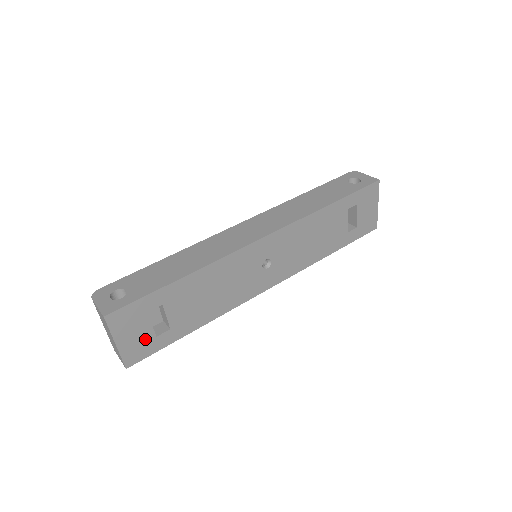
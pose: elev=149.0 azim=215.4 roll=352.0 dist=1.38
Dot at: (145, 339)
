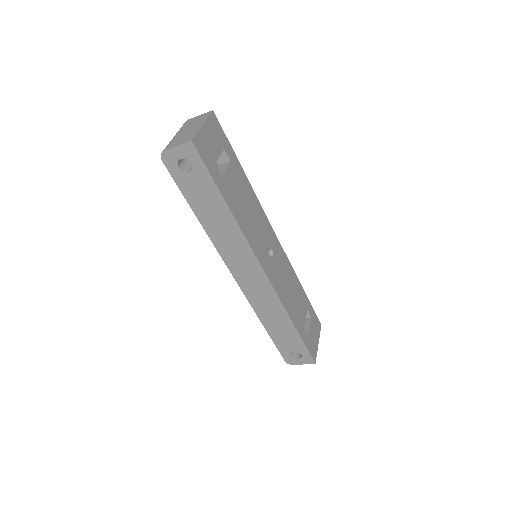
Dot at: (211, 153)
